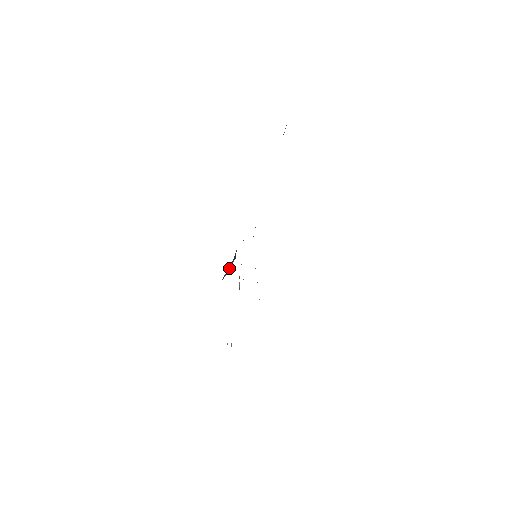
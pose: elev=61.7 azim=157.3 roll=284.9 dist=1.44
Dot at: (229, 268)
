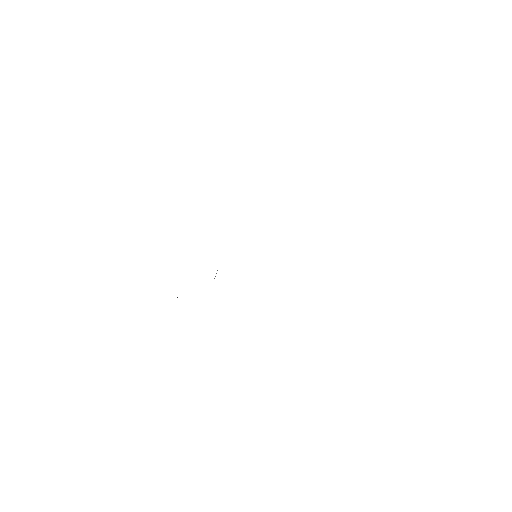
Dot at: occluded
